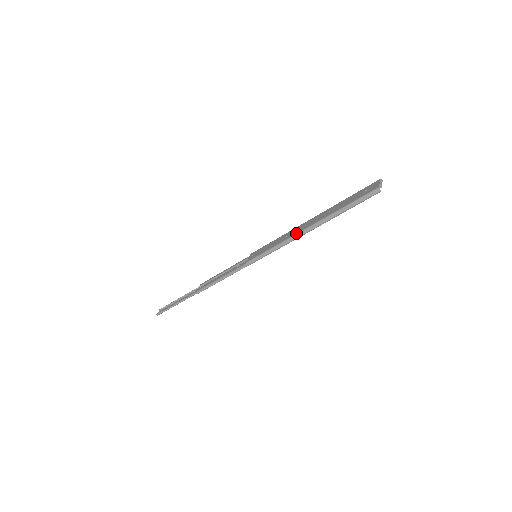
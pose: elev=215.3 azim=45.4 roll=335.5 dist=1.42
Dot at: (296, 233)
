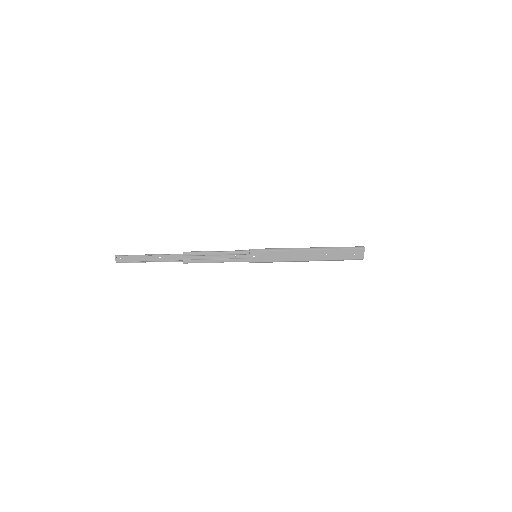
Dot at: (300, 261)
